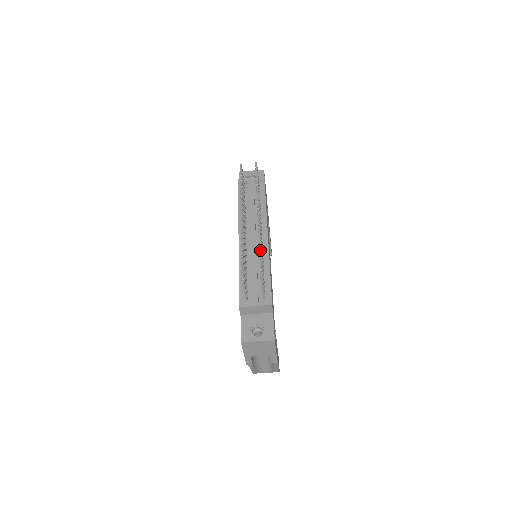
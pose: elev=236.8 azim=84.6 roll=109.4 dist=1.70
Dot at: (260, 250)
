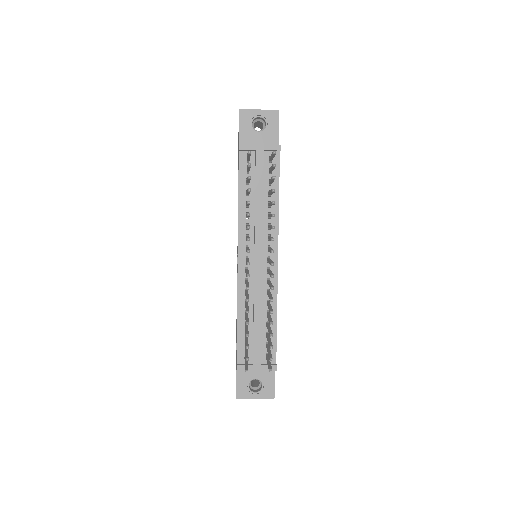
Dot at: (271, 324)
